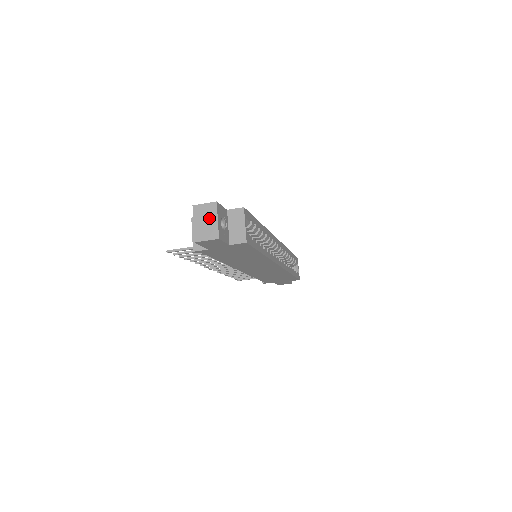
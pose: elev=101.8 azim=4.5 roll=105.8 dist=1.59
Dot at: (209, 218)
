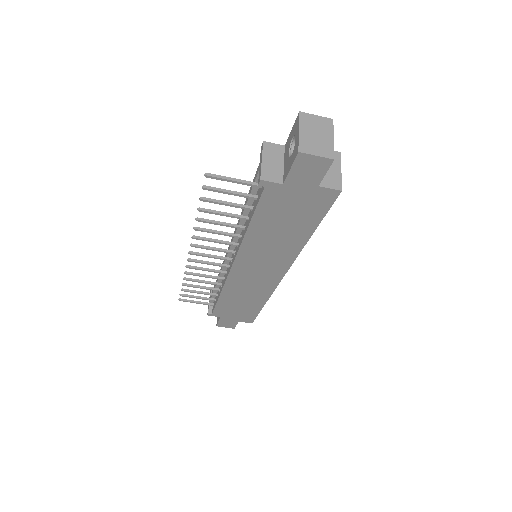
Dot at: (322, 132)
